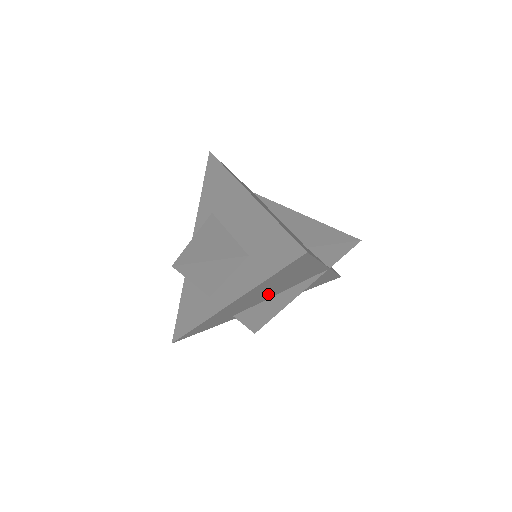
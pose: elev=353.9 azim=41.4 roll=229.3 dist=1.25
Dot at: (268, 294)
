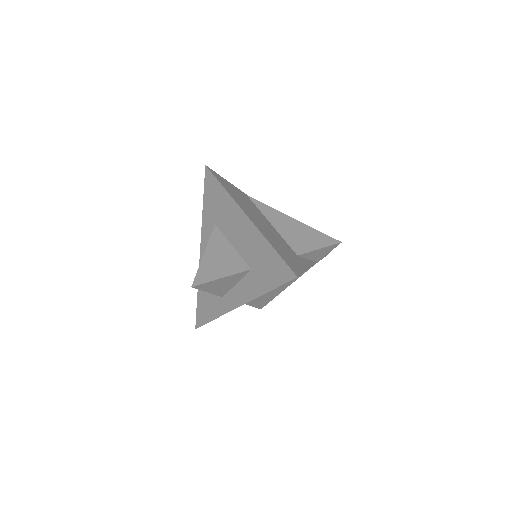
Dot at: occluded
